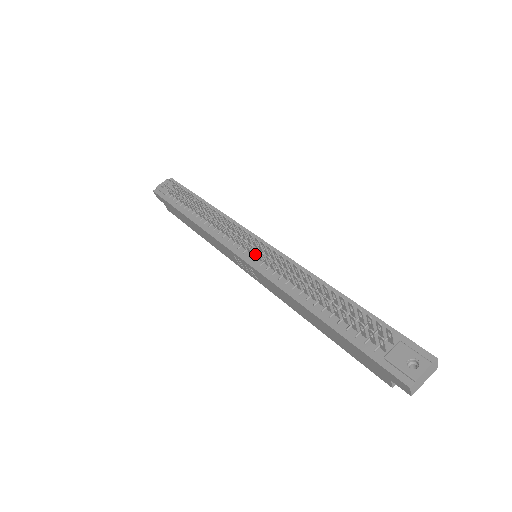
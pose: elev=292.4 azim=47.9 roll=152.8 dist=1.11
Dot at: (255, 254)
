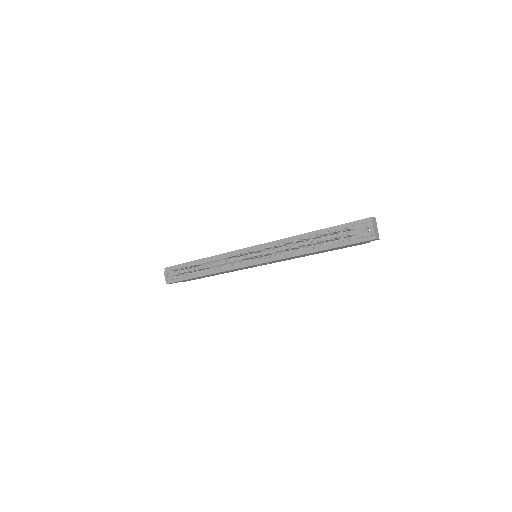
Dot at: (257, 257)
